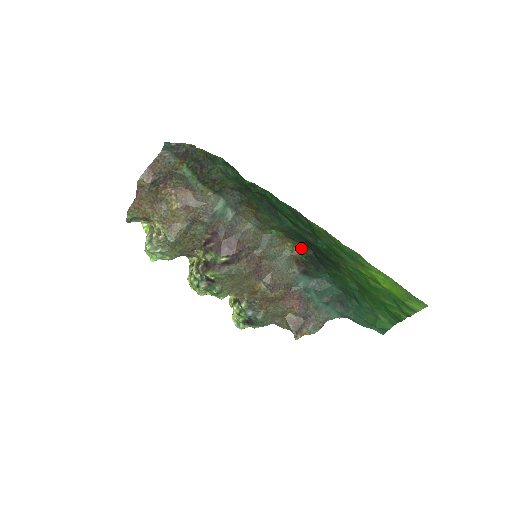
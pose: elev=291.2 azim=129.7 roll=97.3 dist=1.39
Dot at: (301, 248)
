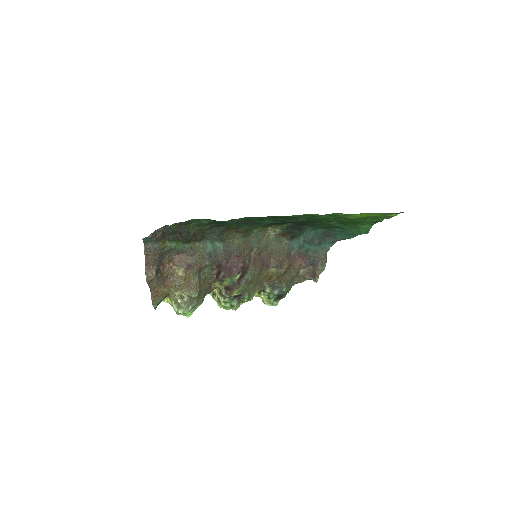
Dot at: (280, 226)
